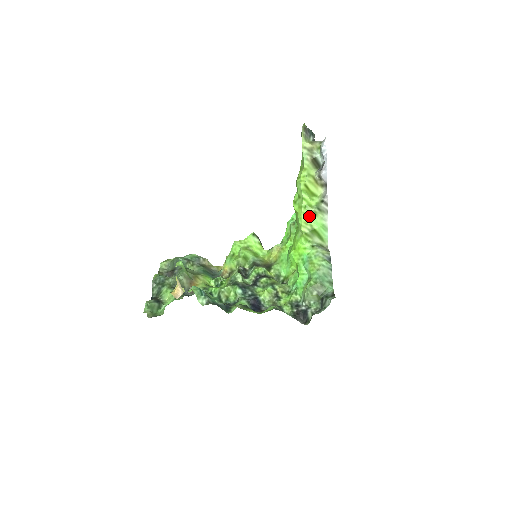
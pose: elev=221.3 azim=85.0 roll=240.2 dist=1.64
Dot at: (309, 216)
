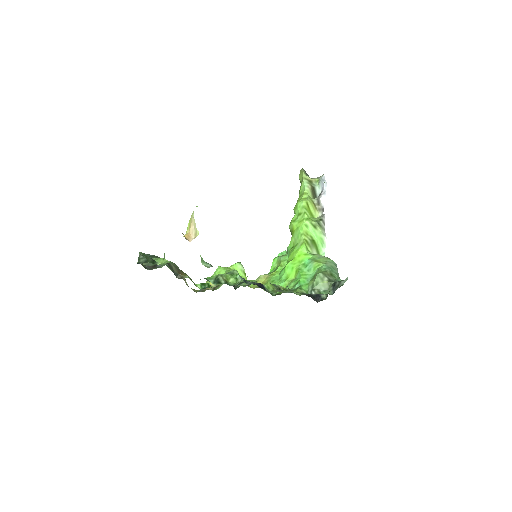
Dot at: (310, 228)
